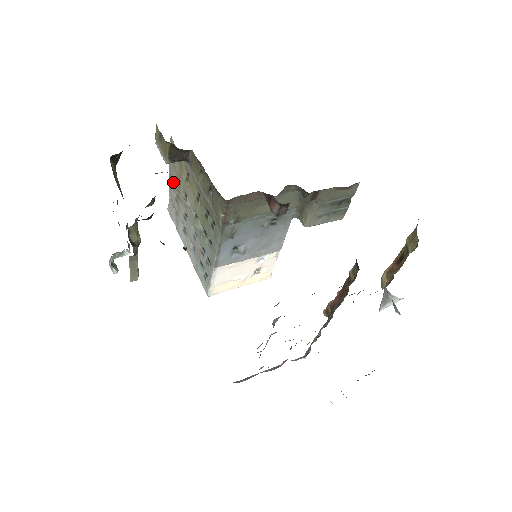
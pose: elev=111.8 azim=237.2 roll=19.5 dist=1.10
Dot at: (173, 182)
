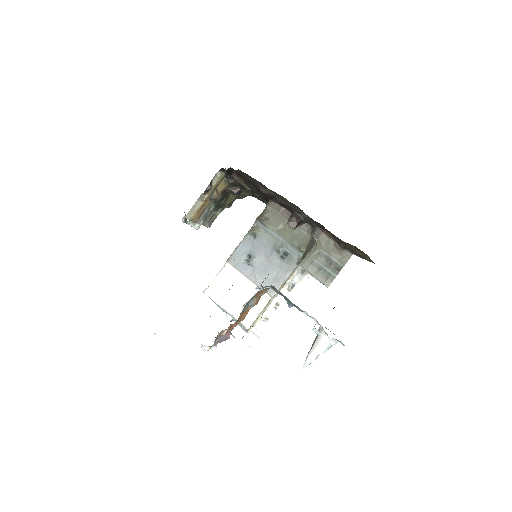
Dot at: occluded
